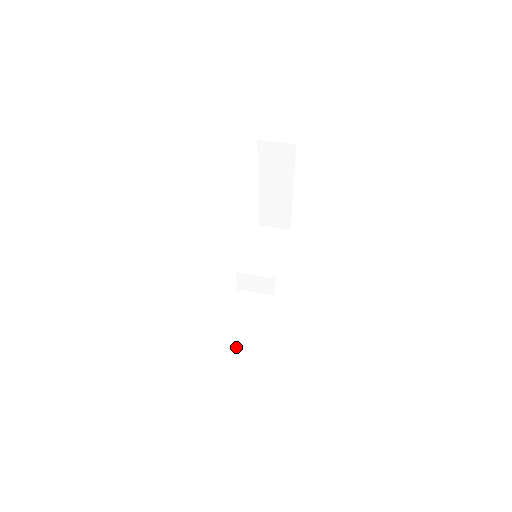
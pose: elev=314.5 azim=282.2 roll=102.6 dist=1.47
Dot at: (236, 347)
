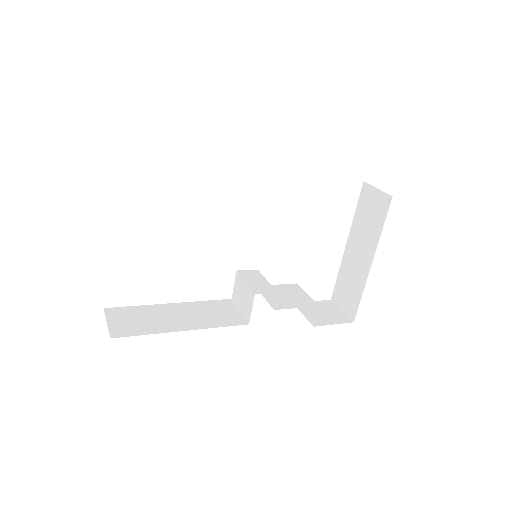
Dot at: (160, 314)
